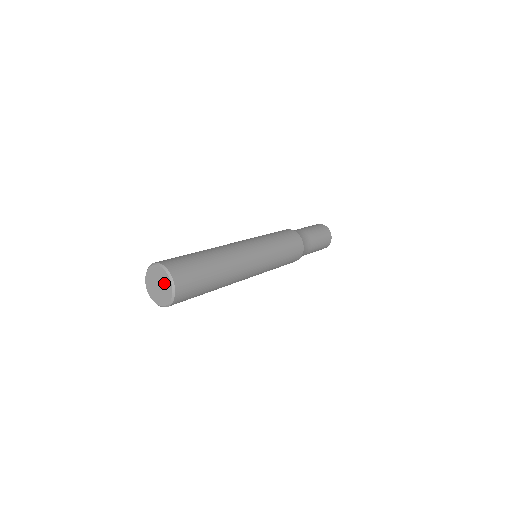
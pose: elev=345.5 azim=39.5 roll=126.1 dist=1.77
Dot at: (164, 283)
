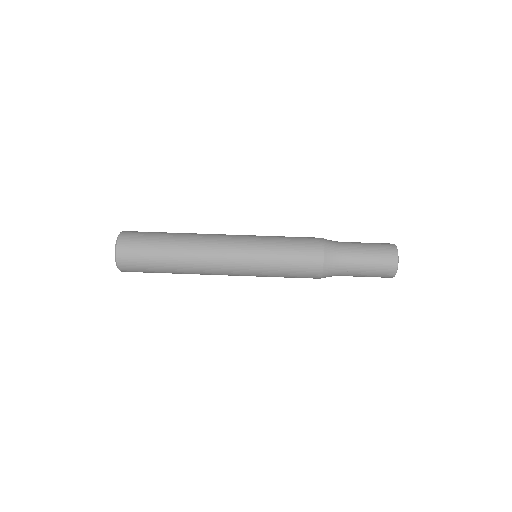
Dot at: occluded
